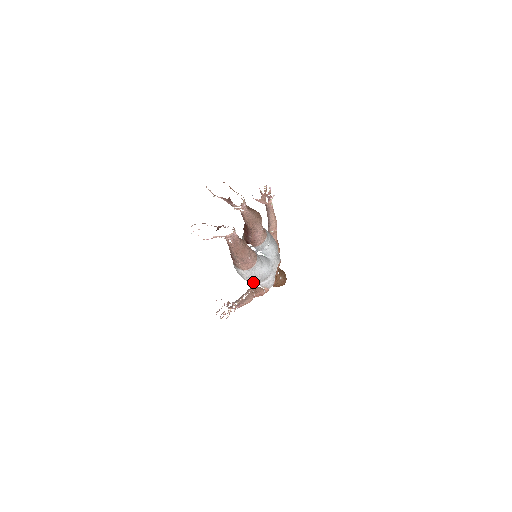
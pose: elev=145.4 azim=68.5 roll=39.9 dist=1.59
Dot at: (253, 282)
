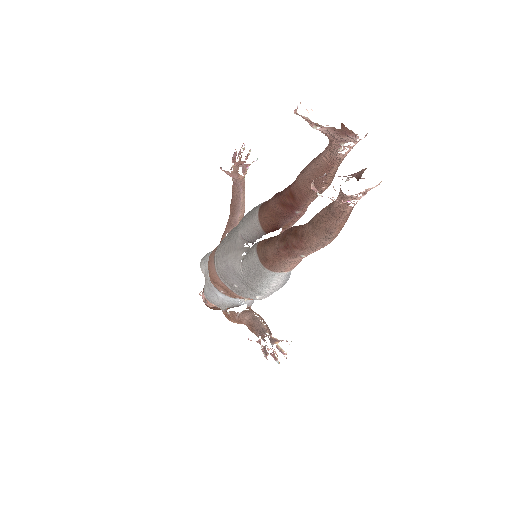
Dot at: (266, 296)
